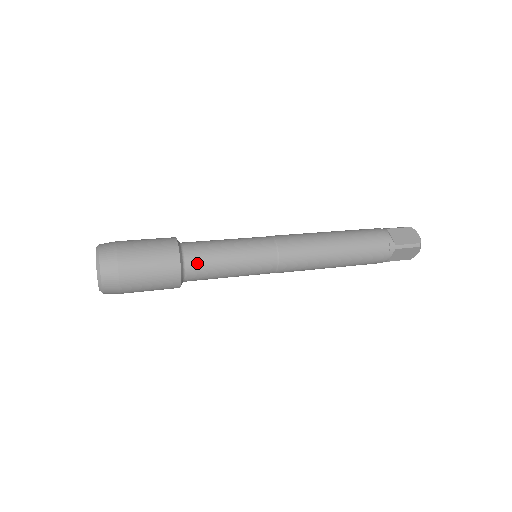
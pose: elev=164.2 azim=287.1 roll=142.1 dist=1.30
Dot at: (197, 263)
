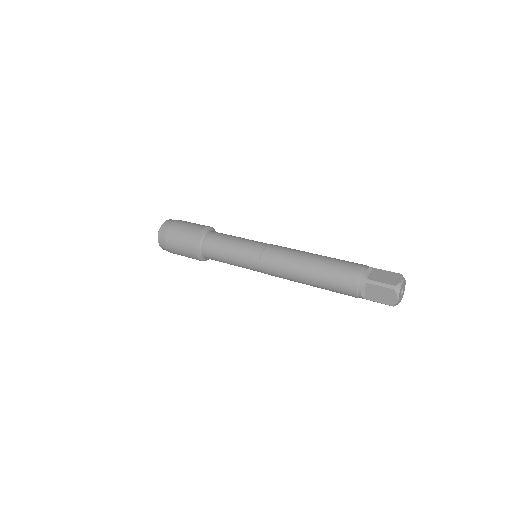
Dot at: (209, 242)
